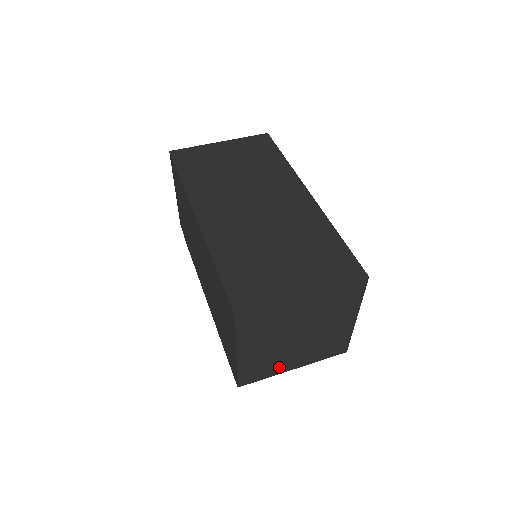
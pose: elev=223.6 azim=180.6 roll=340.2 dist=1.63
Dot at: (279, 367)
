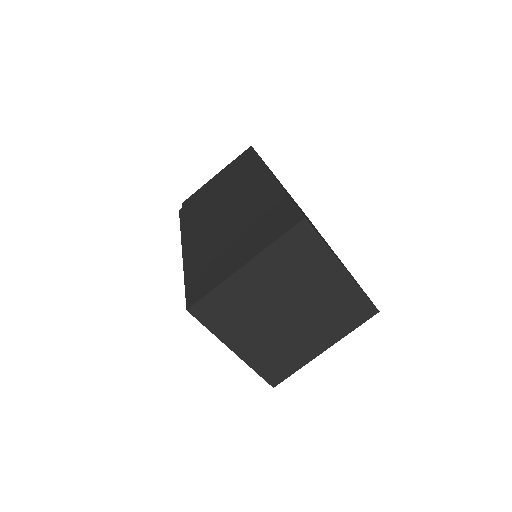
Dot at: (233, 331)
